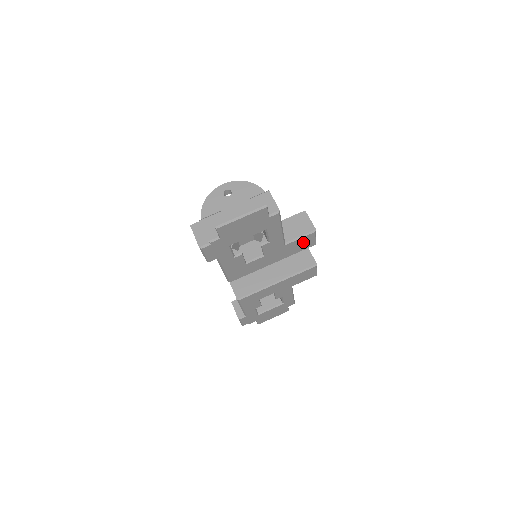
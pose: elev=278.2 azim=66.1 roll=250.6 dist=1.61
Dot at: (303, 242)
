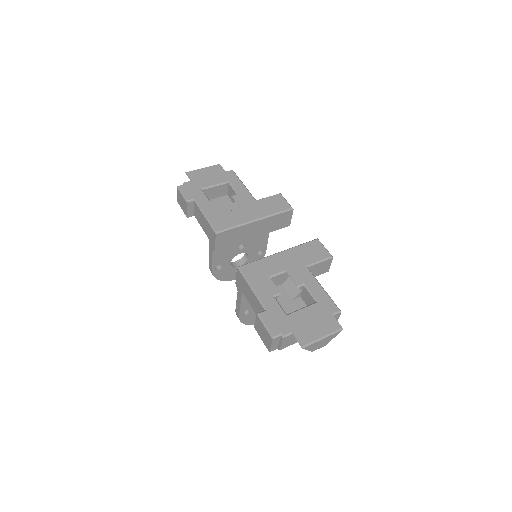
Dot at: (275, 202)
